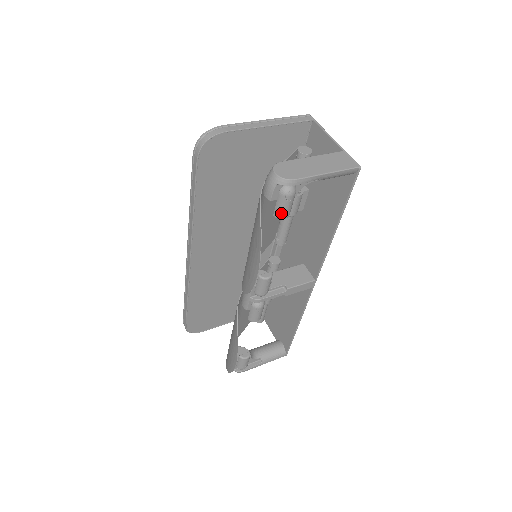
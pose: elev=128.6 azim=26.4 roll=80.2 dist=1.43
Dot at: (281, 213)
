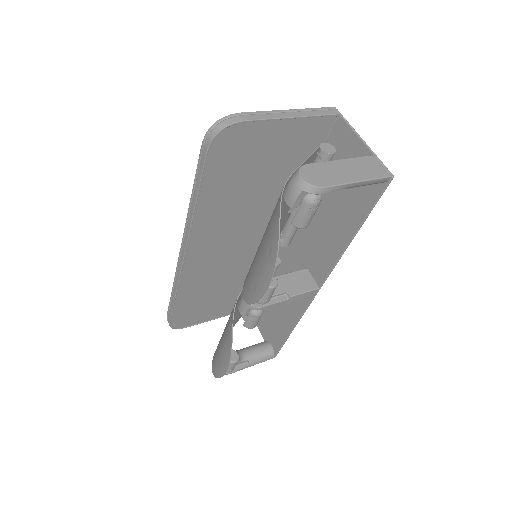
Dot at: (301, 222)
